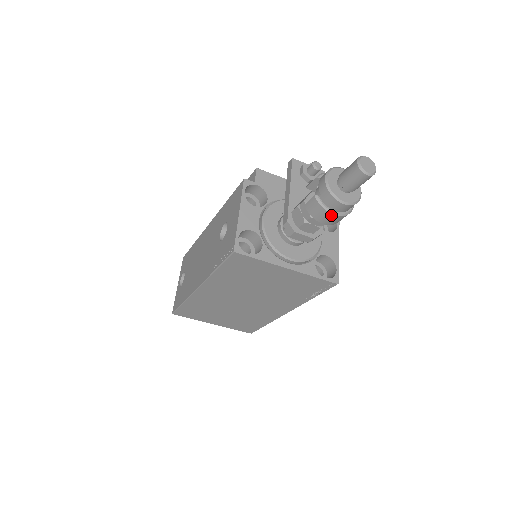
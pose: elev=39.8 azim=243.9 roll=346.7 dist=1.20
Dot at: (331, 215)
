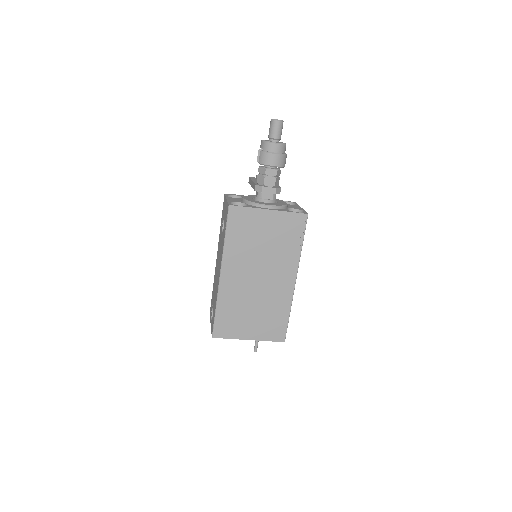
Dot at: (274, 155)
